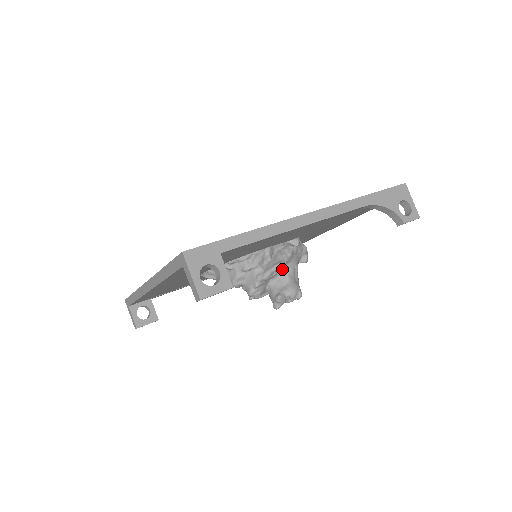
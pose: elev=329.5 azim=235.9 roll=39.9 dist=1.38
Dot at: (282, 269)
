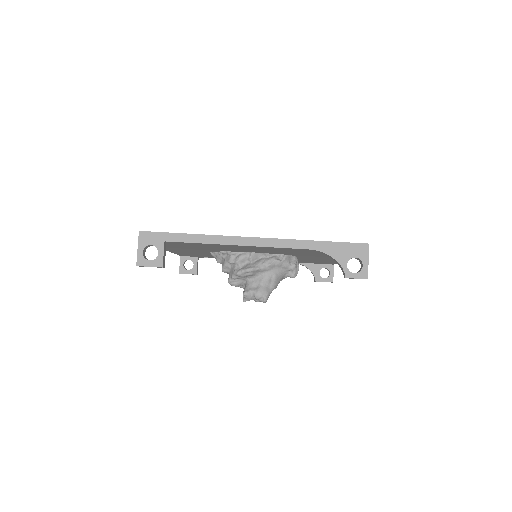
Dot at: (259, 274)
